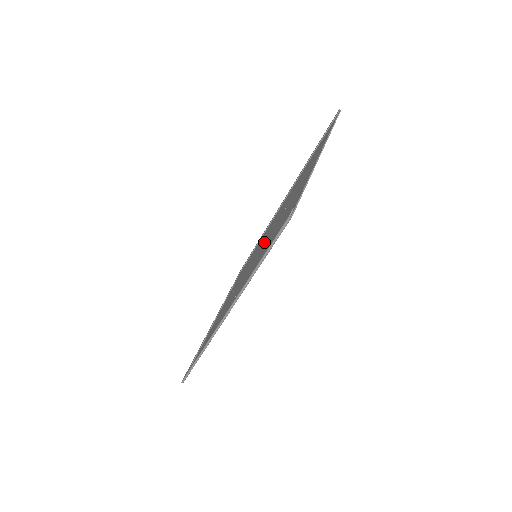
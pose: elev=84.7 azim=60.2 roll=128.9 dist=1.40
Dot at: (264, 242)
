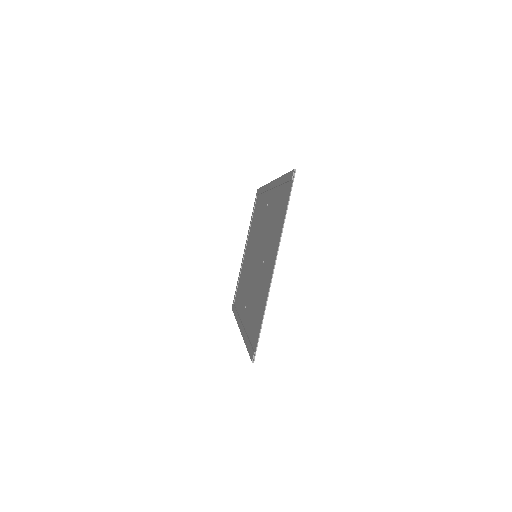
Dot at: (257, 261)
